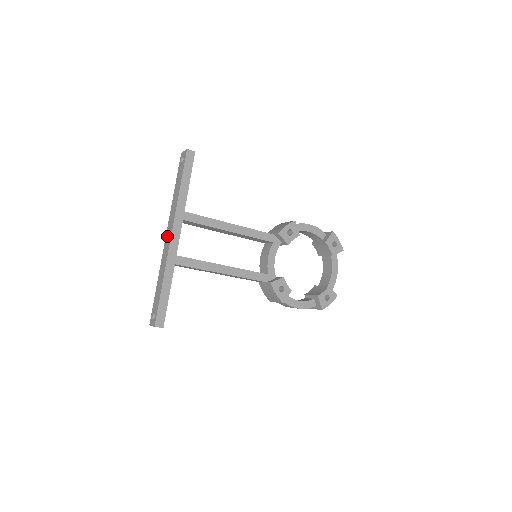
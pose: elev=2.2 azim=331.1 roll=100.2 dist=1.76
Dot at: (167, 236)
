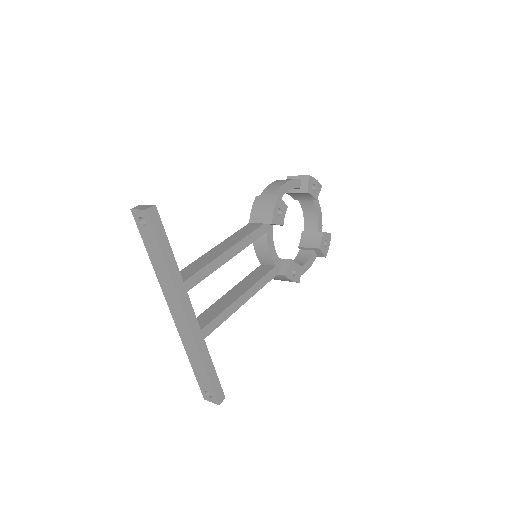
Dot at: (175, 315)
